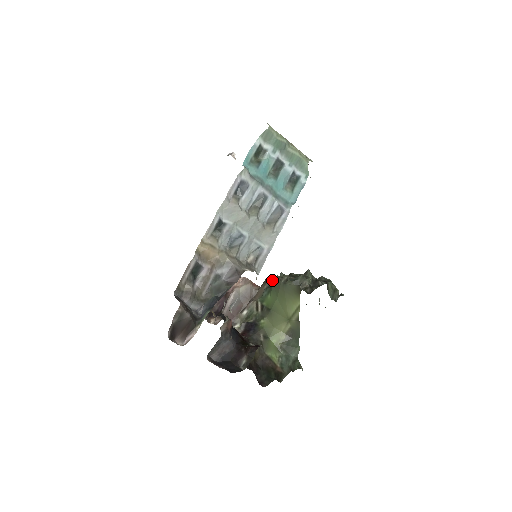
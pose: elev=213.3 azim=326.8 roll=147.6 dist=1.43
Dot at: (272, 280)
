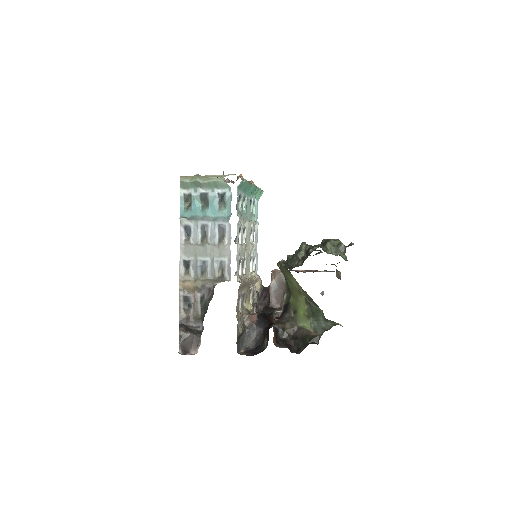
Dot at: occluded
